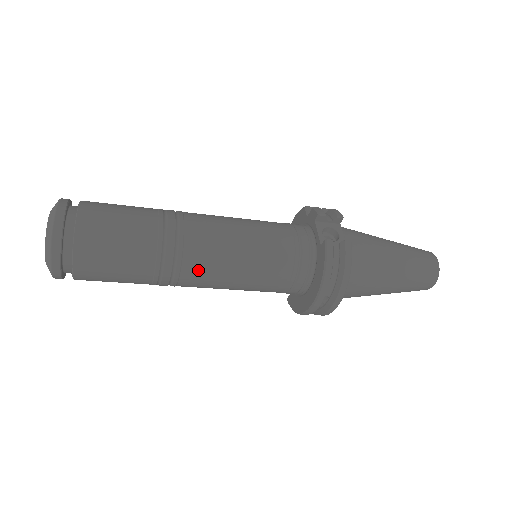
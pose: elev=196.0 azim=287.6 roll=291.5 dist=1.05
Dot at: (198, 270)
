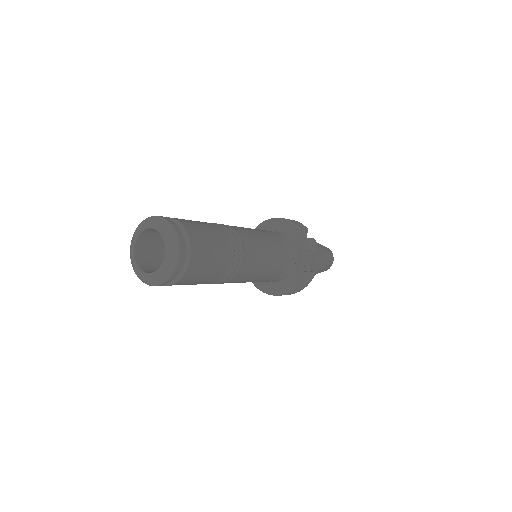
Dot at: (233, 282)
